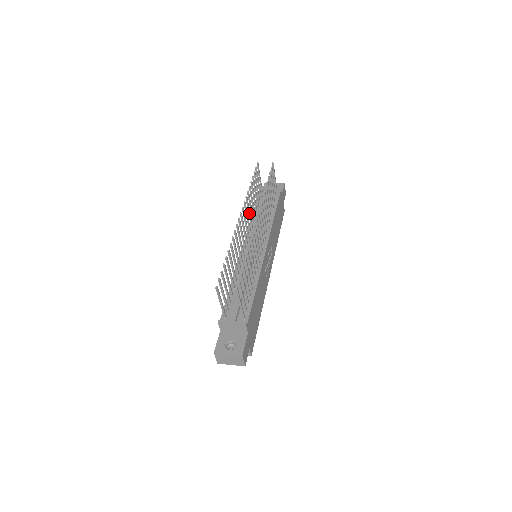
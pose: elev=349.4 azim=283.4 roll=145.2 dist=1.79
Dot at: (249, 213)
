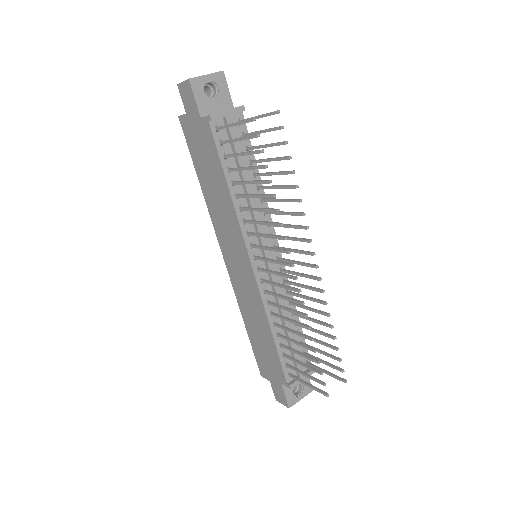
Dot at: (262, 224)
